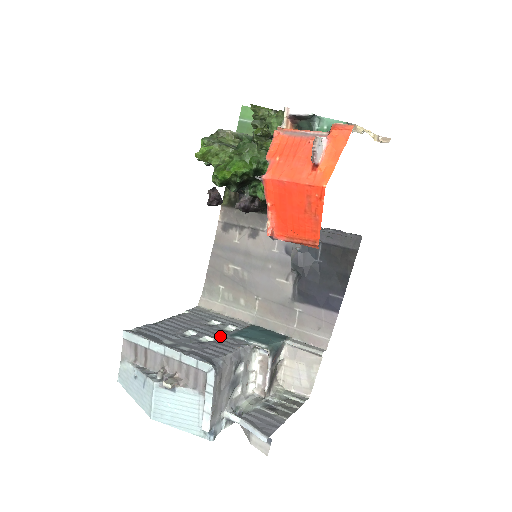
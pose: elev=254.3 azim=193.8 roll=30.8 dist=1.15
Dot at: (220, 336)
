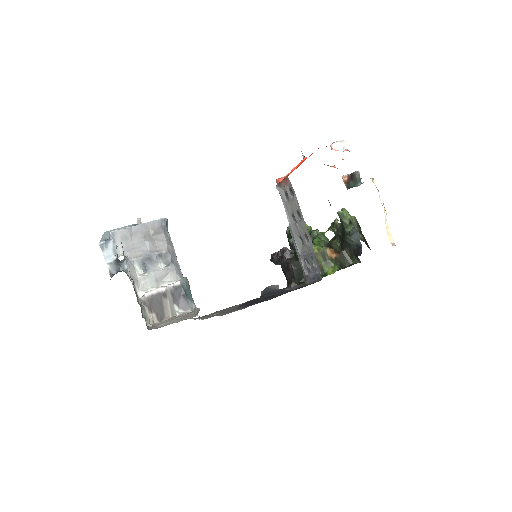
Dot at: occluded
